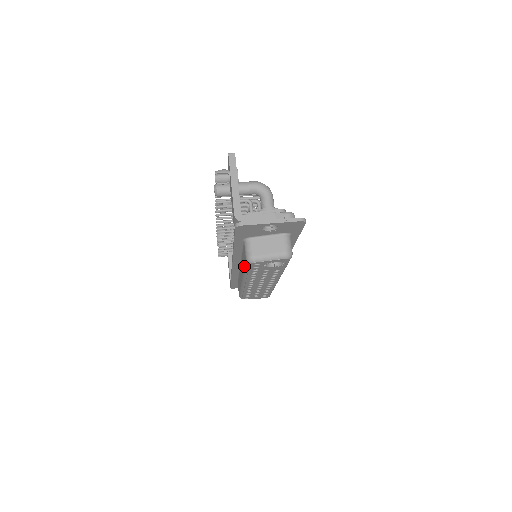
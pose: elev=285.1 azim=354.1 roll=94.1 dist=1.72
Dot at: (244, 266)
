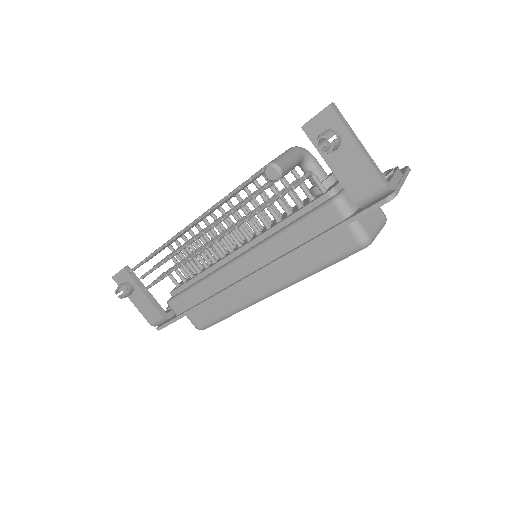
Dot at: (327, 261)
